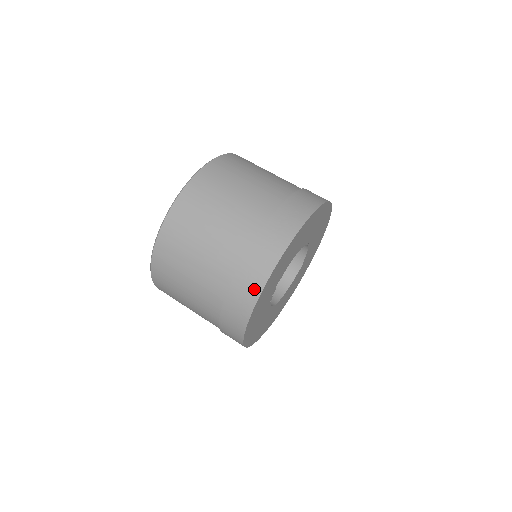
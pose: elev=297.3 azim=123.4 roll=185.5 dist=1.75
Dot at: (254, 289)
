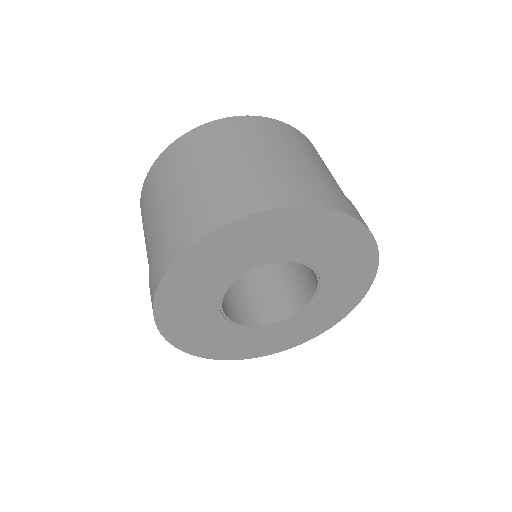
Dot at: occluded
